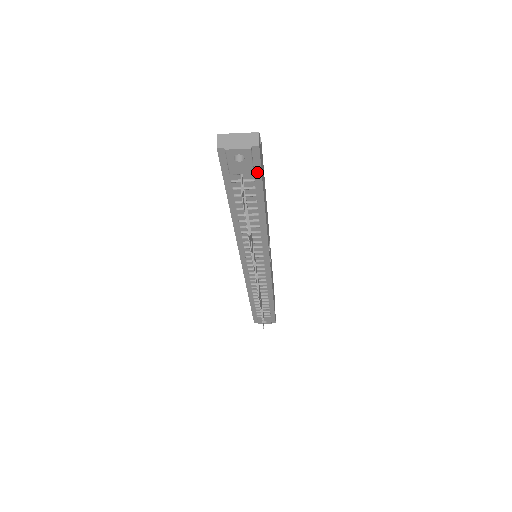
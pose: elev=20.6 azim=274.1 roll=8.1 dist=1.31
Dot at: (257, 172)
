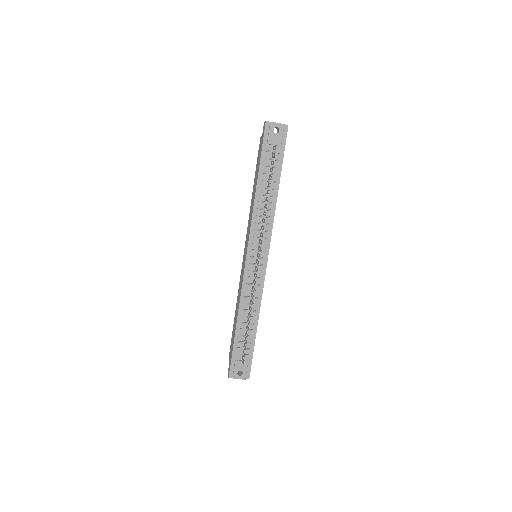
Dot at: (282, 147)
